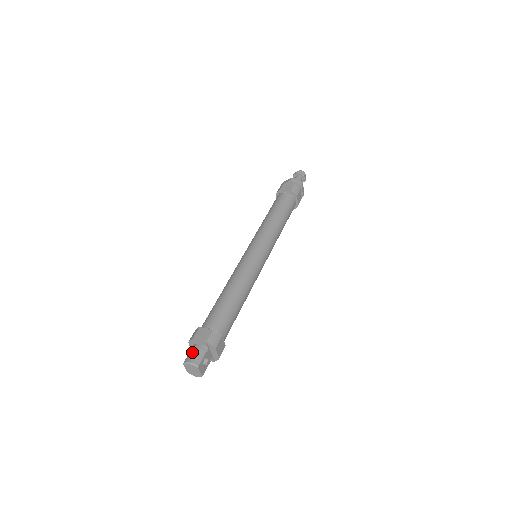
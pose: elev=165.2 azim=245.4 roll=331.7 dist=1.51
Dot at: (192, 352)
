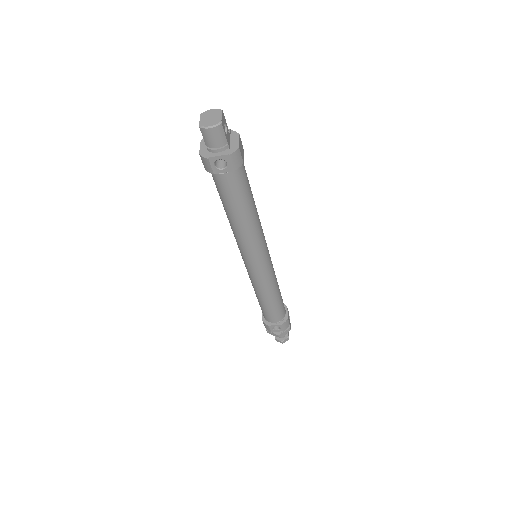
Dot at: occluded
